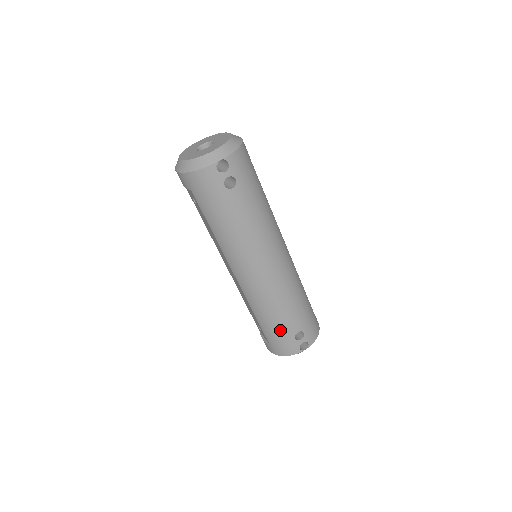
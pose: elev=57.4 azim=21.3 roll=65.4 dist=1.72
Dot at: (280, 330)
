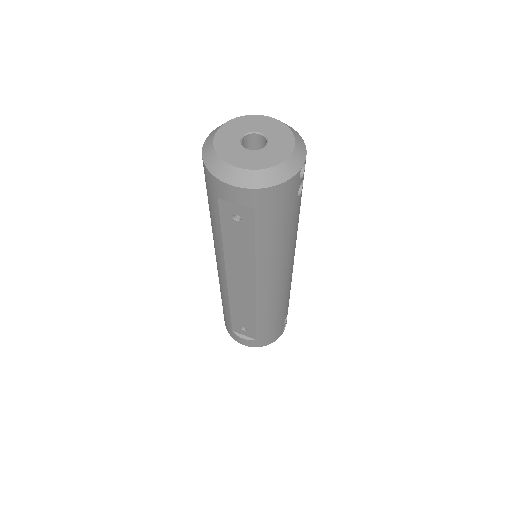
Dot at: (277, 323)
